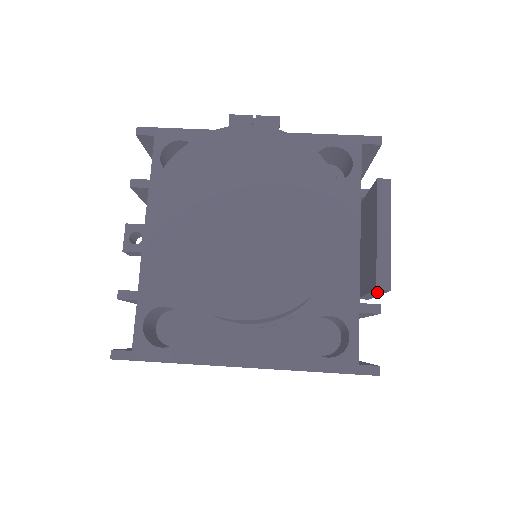
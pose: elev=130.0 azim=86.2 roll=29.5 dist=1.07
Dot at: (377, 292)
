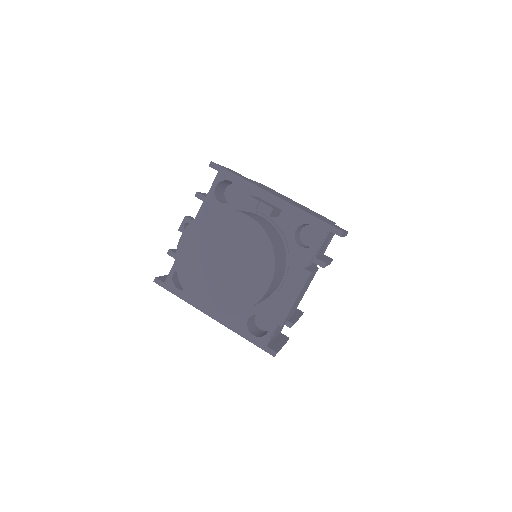
Dot at: occluded
